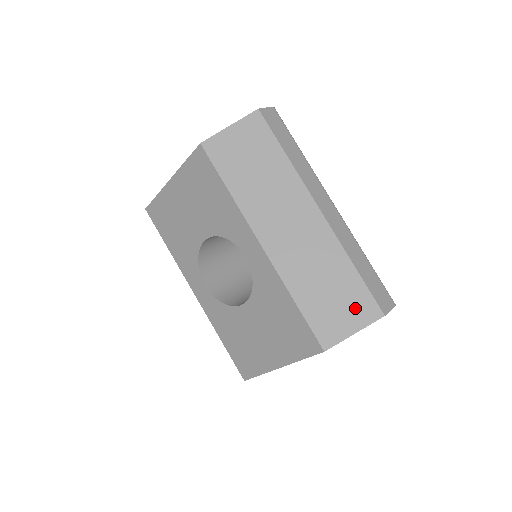
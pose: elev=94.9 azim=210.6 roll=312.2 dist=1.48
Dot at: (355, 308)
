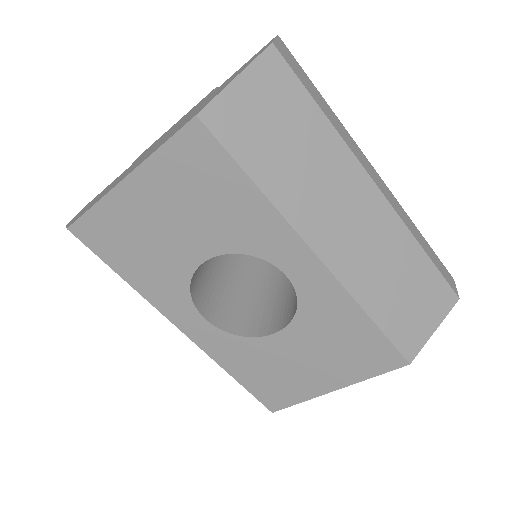
Dot at: (432, 301)
